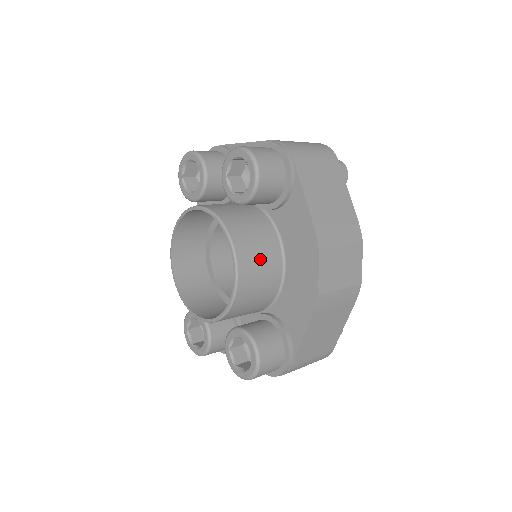
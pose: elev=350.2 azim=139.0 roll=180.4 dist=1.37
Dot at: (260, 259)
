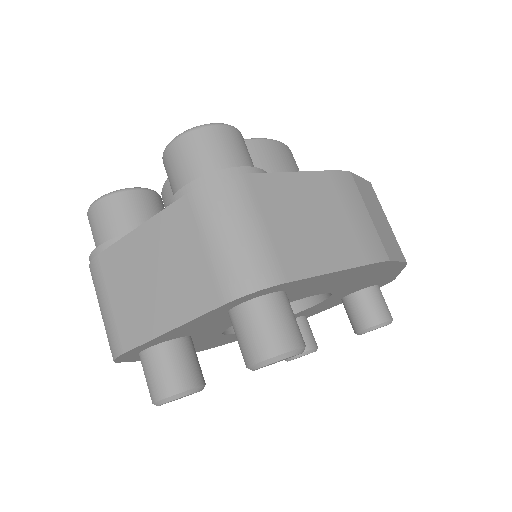
Dot at: occluded
